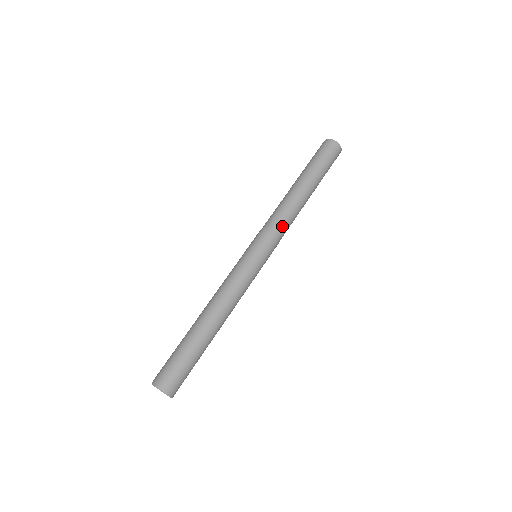
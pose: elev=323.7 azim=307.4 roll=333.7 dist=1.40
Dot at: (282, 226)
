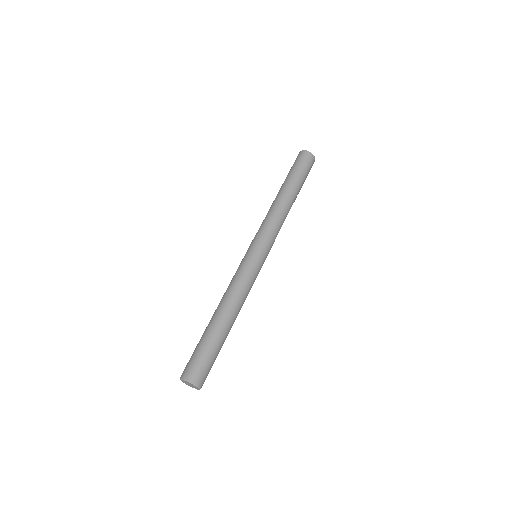
Dot at: (277, 229)
